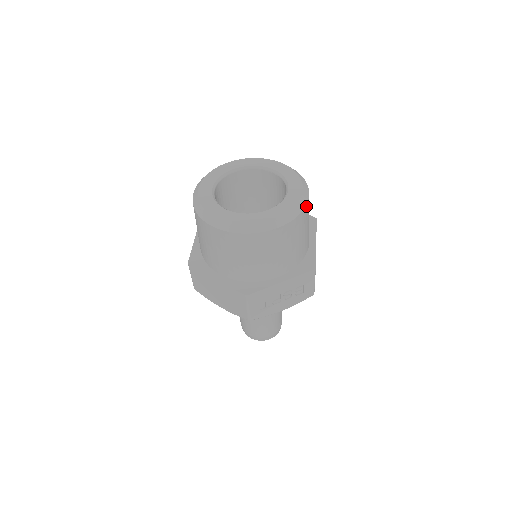
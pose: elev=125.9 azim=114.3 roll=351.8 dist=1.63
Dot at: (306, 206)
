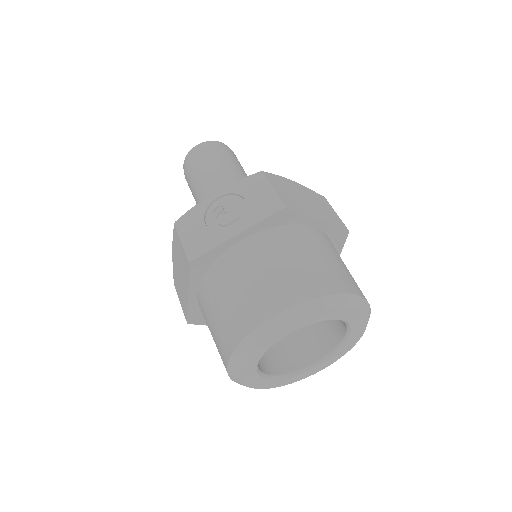
Dot at: occluded
